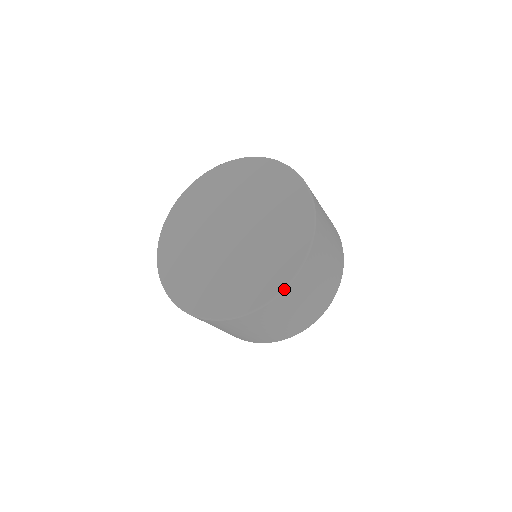
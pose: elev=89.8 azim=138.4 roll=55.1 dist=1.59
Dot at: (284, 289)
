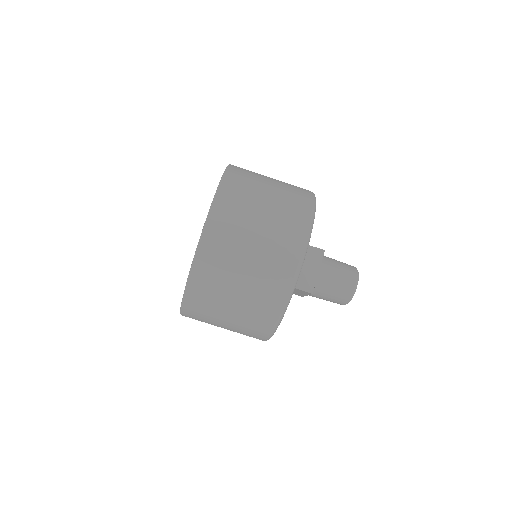
Dot at: (204, 227)
